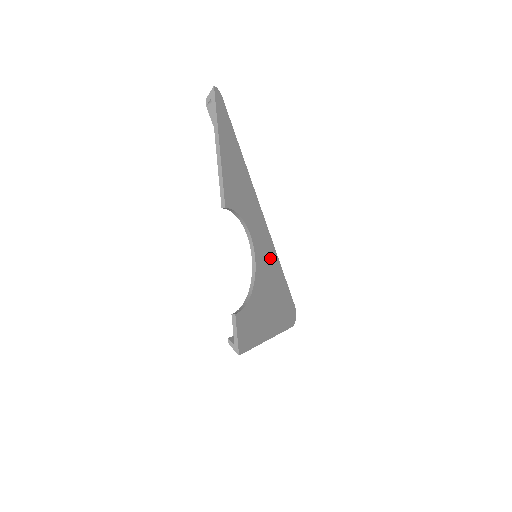
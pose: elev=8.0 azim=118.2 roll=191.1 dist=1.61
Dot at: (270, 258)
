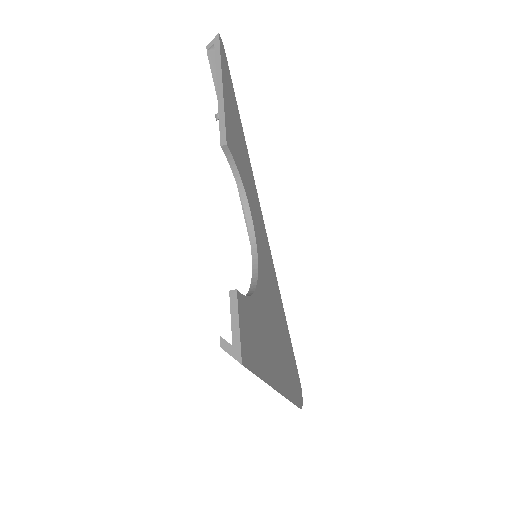
Dot at: (271, 277)
